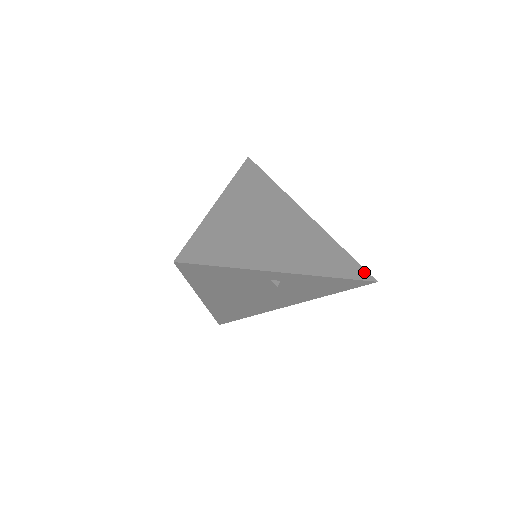
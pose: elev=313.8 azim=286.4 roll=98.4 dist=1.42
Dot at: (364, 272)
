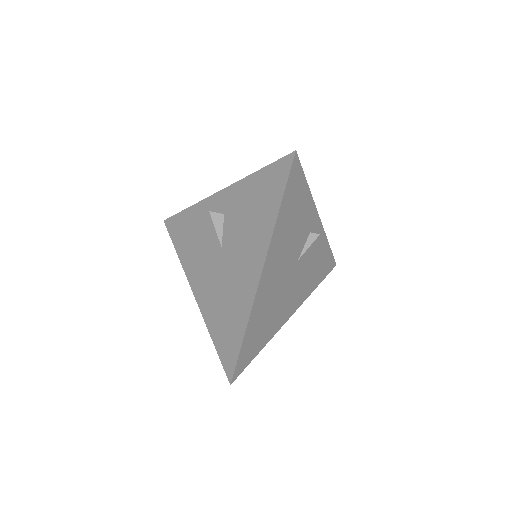
Dot at: occluded
